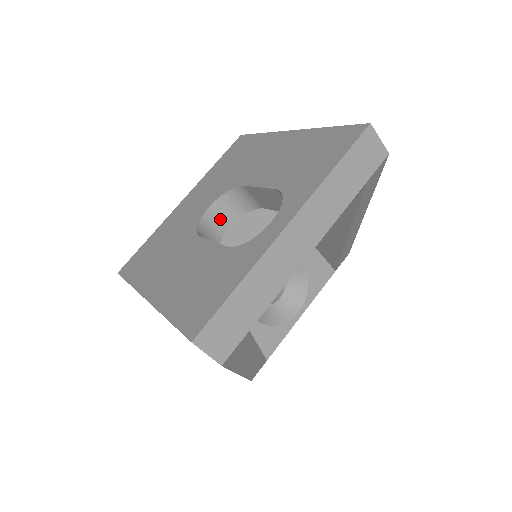
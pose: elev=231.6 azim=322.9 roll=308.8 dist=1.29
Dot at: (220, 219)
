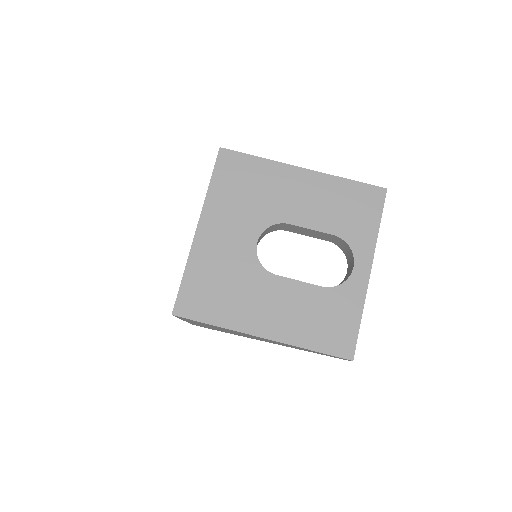
Dot at: occluded
